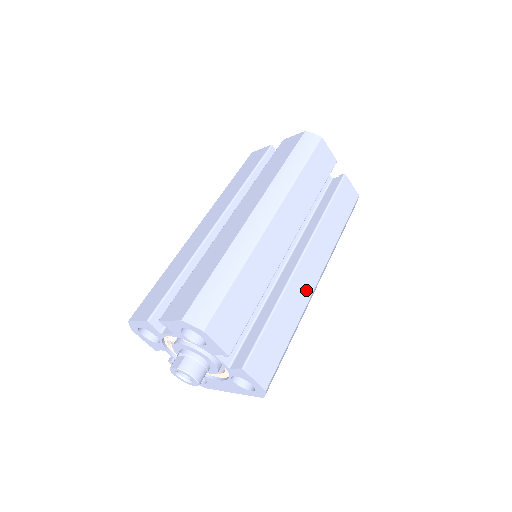
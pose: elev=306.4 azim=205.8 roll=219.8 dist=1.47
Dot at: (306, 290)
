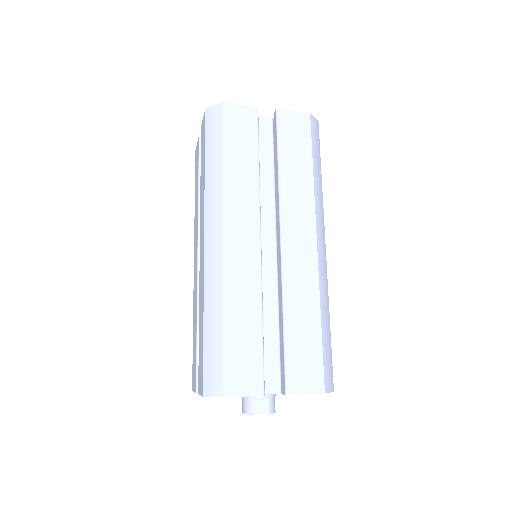
Dot at: occluded
